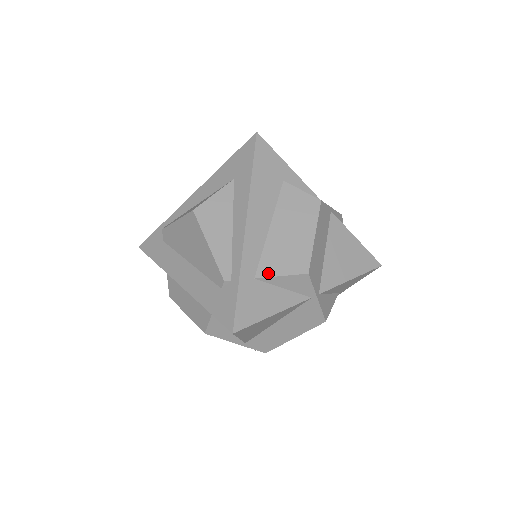
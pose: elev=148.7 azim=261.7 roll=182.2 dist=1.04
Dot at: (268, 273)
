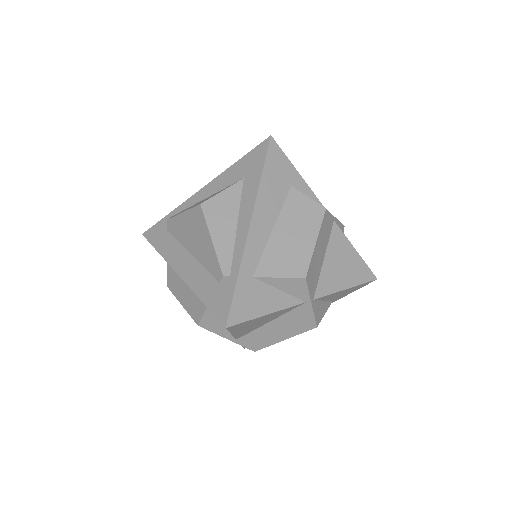
Dot at: (267, 273)
